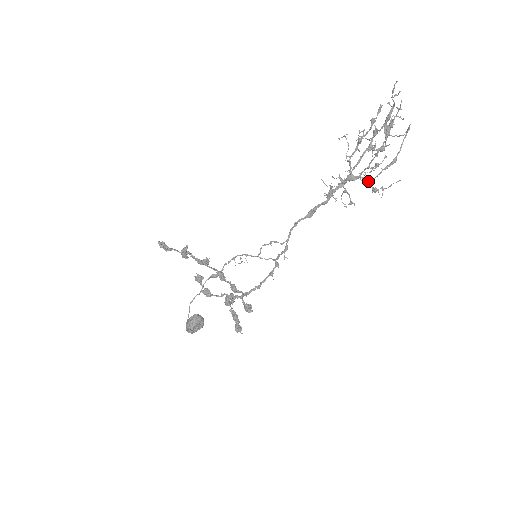
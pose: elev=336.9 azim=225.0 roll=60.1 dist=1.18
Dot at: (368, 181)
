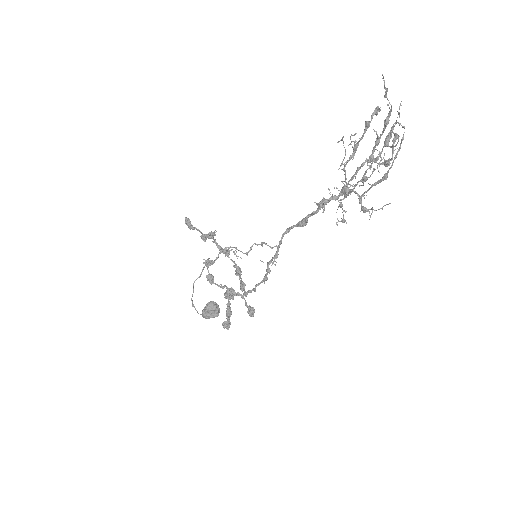
Dot at: (359, 197)
